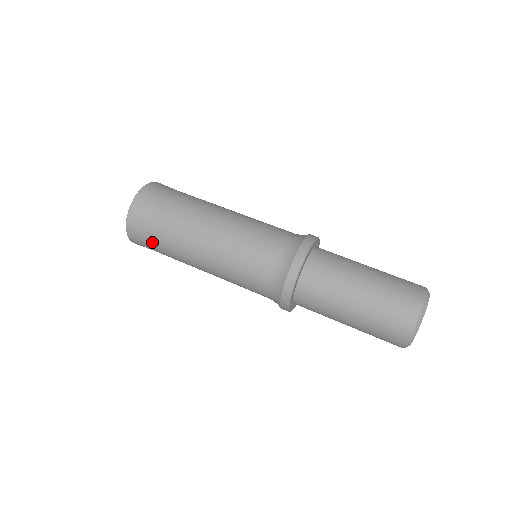
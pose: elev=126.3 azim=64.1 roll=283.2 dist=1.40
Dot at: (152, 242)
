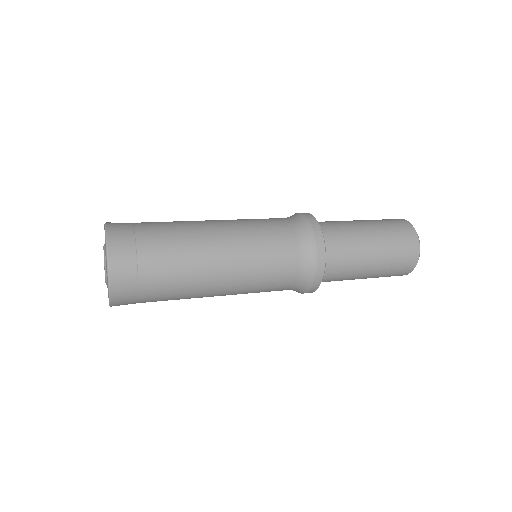
Dot at: (147, 237)
